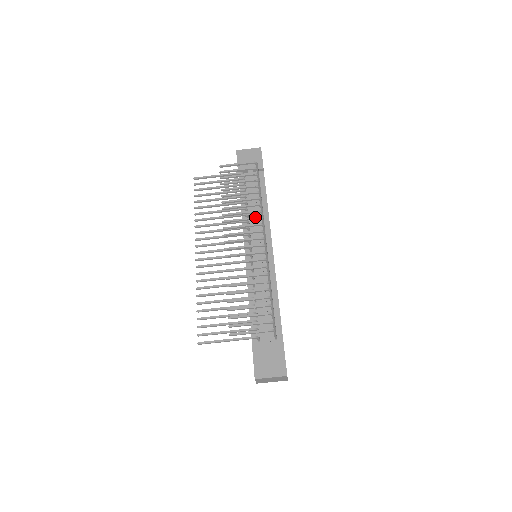
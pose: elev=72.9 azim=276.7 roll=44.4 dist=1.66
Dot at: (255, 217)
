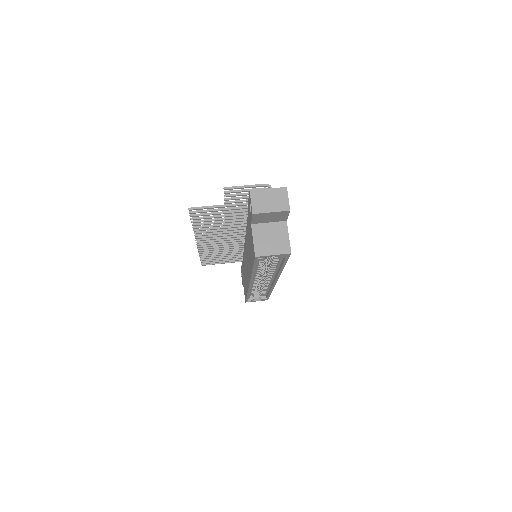
Dot at: occluded
